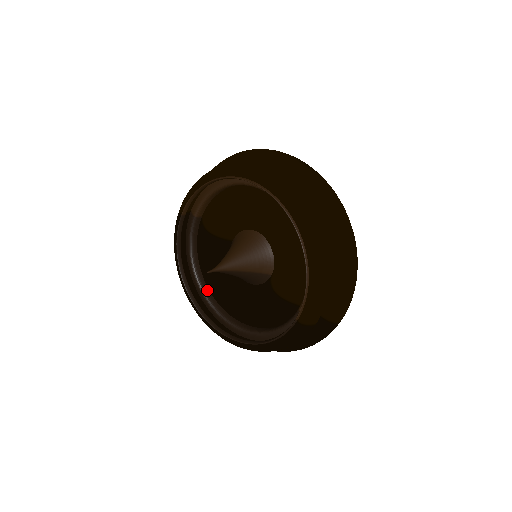
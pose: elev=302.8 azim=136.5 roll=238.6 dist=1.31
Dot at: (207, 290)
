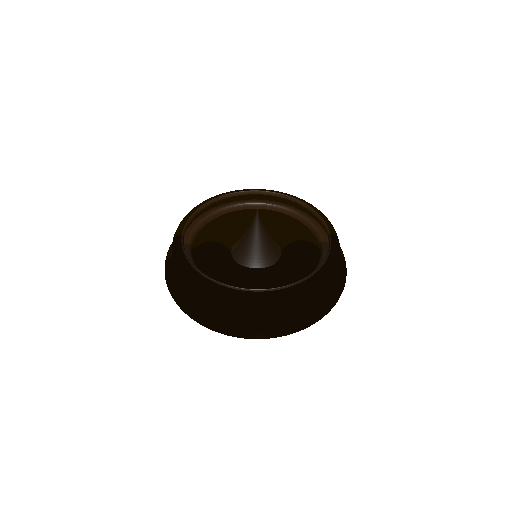
Dot at: occluded
